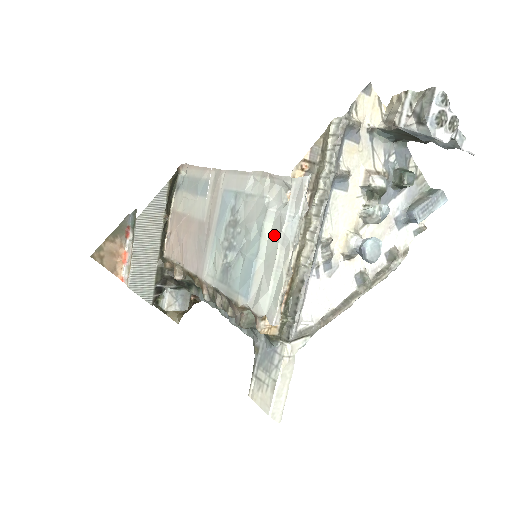
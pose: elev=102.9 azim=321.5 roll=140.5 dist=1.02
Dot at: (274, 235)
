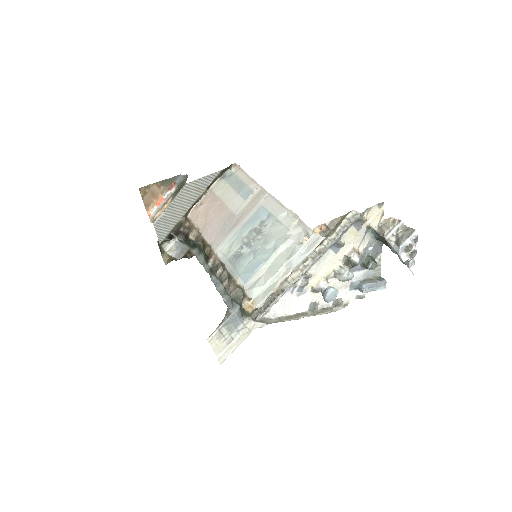
Dot at: (284, 256)
